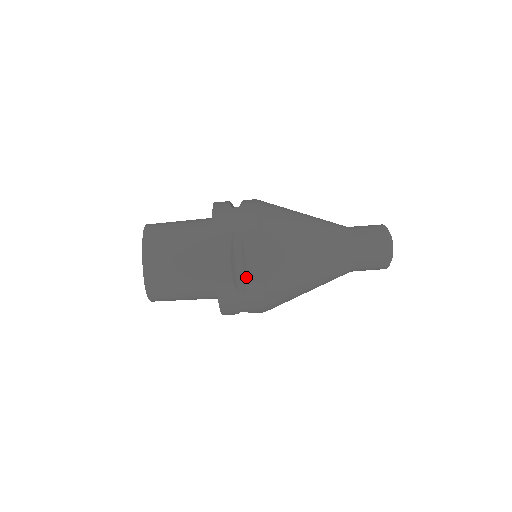
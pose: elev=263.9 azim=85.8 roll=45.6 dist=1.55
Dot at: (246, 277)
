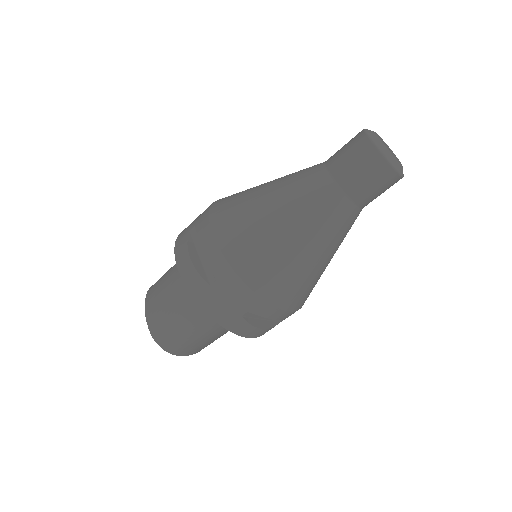
Dot at: occluded
